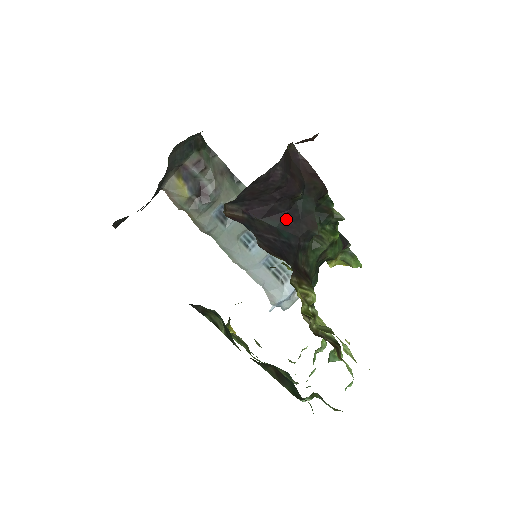
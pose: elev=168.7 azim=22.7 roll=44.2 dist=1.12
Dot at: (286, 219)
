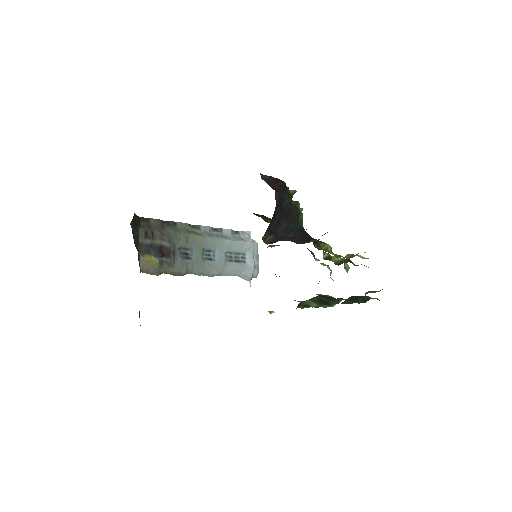
Dot at: (286, 218)
